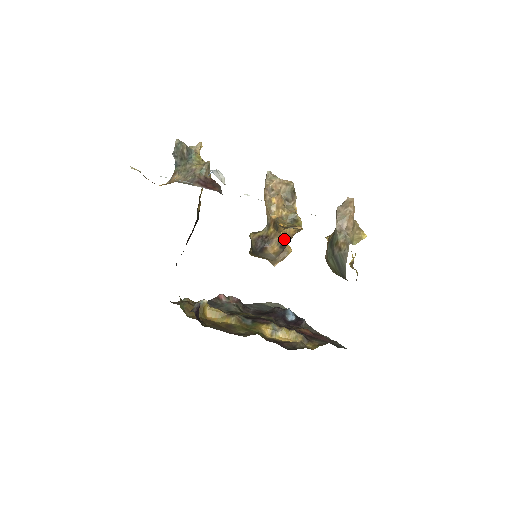
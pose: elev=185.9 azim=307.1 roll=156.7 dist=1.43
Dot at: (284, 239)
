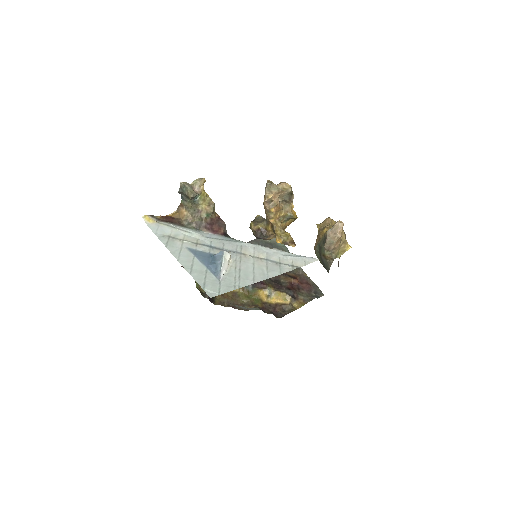
Dot at: occluded
